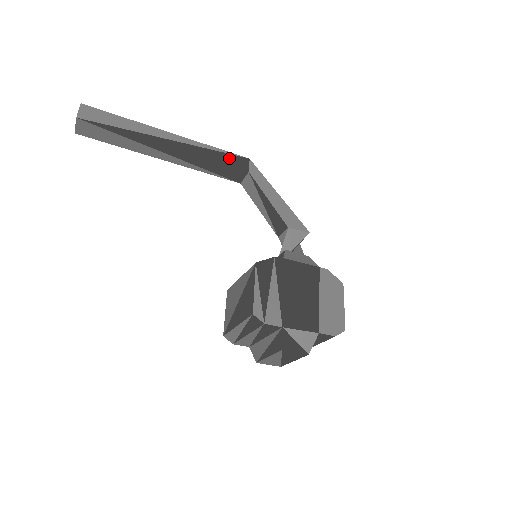
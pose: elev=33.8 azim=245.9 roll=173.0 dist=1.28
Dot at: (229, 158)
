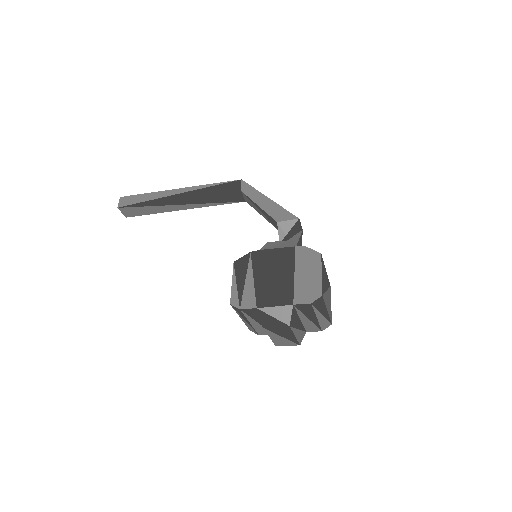
Dot at: (224, 187)
